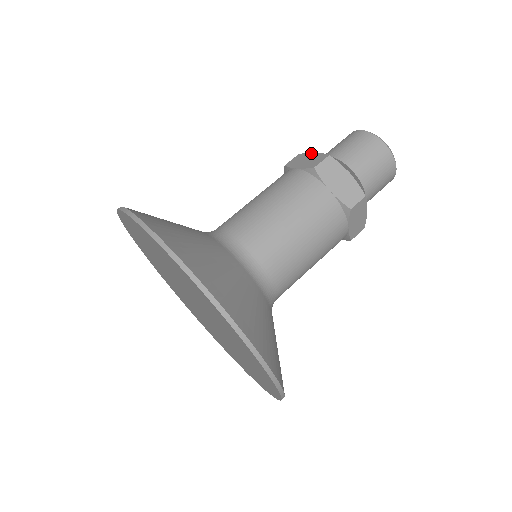
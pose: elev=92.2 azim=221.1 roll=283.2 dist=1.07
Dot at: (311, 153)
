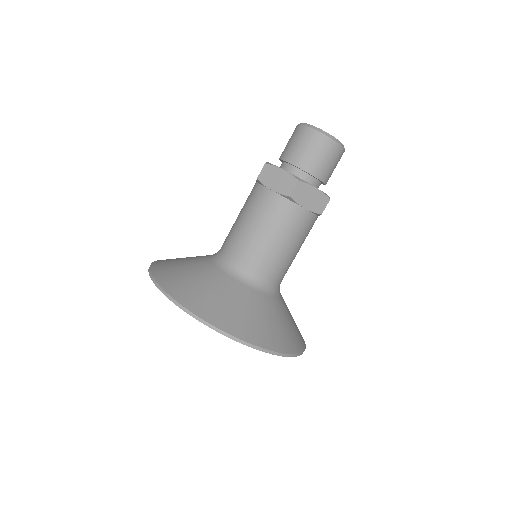
Dot at: (278, 169)
